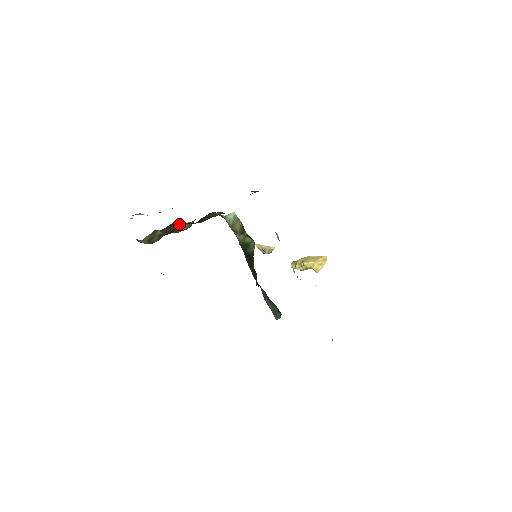
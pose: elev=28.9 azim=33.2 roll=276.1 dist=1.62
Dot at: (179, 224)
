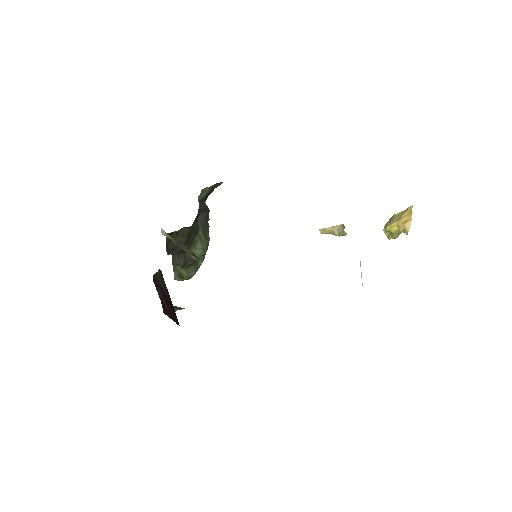
Dot at: (183, 252)
